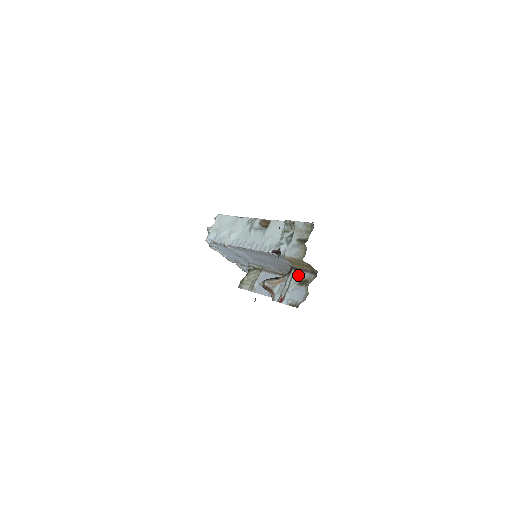
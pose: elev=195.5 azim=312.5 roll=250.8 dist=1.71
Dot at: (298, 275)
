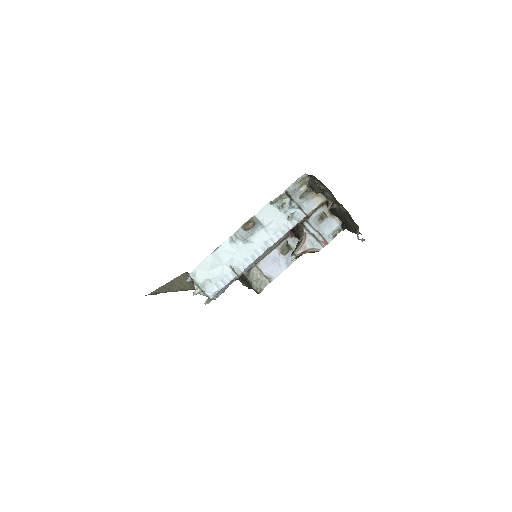
Dot at: (313, 220)
